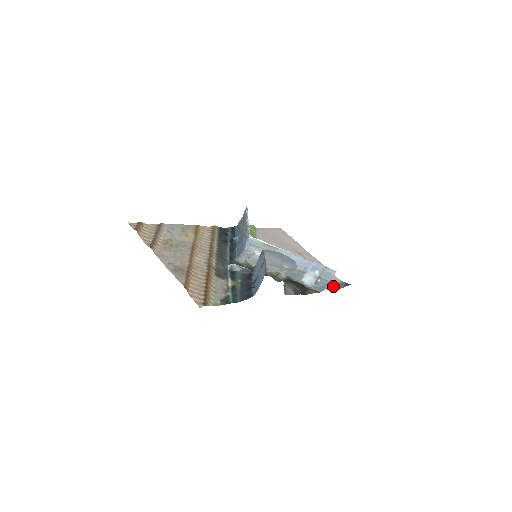
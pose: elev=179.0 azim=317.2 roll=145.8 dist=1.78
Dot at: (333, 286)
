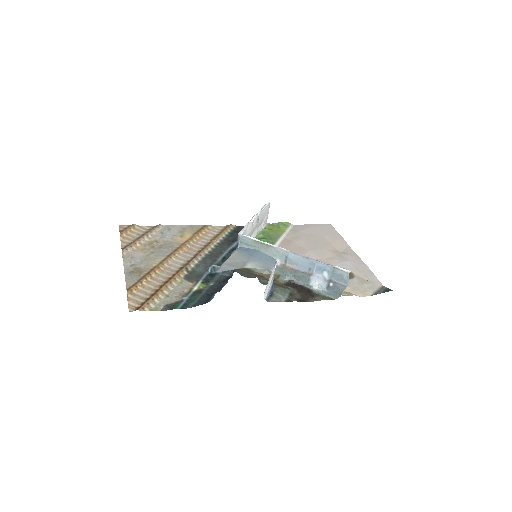
Dot at: (362, 292)
